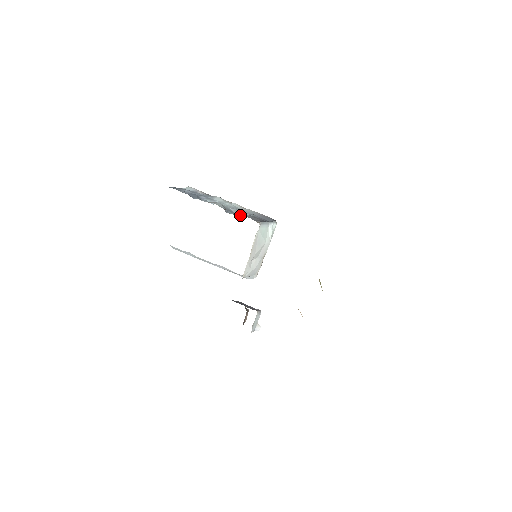
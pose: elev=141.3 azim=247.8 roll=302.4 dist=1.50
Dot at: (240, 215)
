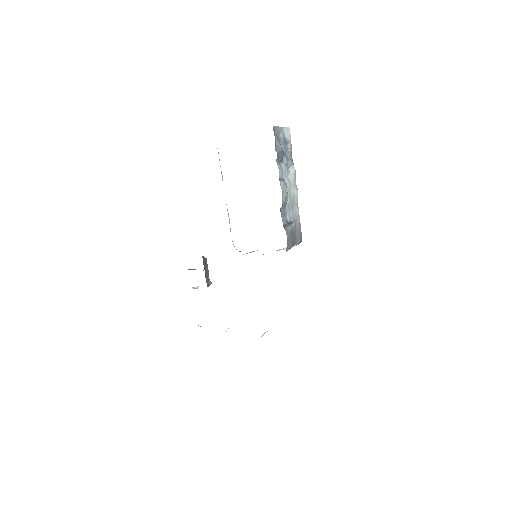
Dot at: (287, 216)
